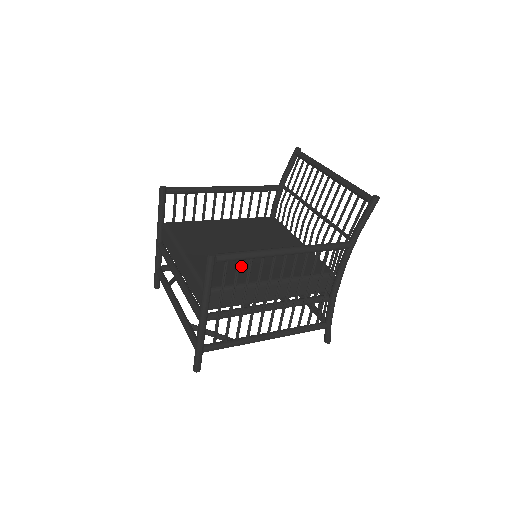
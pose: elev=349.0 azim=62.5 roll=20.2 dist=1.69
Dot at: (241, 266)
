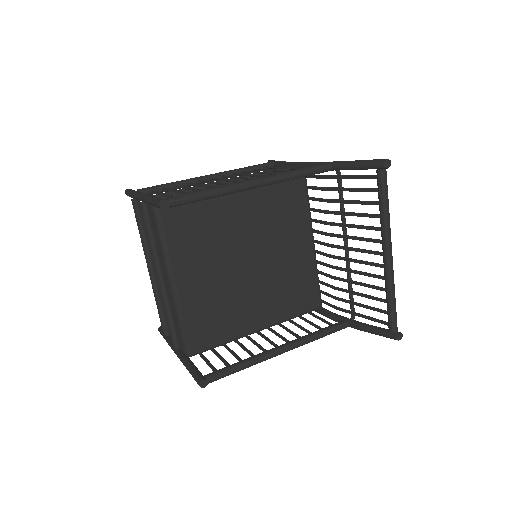
Dot at: (233, 310)
